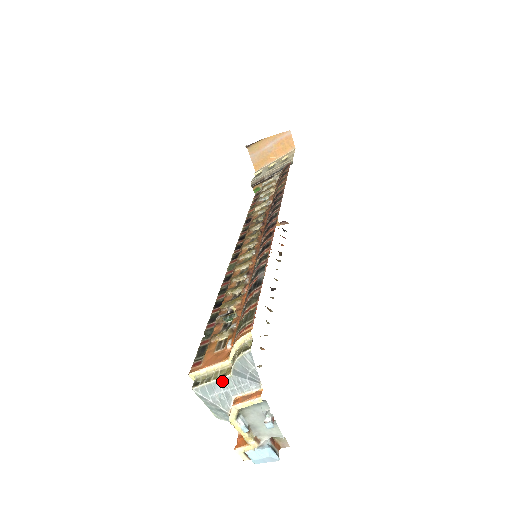
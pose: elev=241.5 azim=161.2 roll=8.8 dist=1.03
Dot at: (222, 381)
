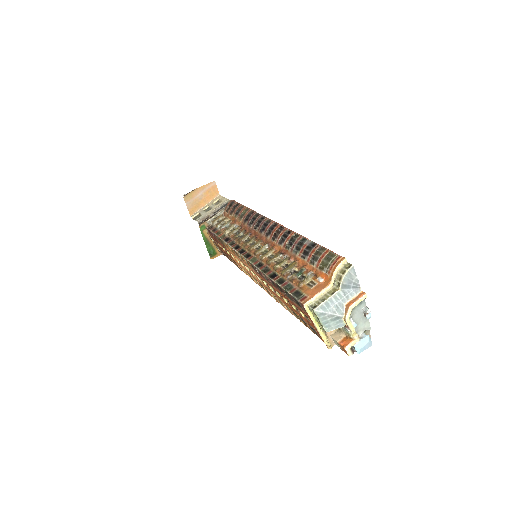
Dot at: (335, 296)
